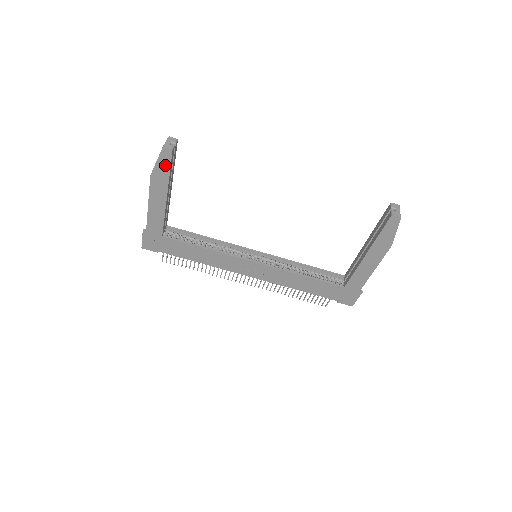
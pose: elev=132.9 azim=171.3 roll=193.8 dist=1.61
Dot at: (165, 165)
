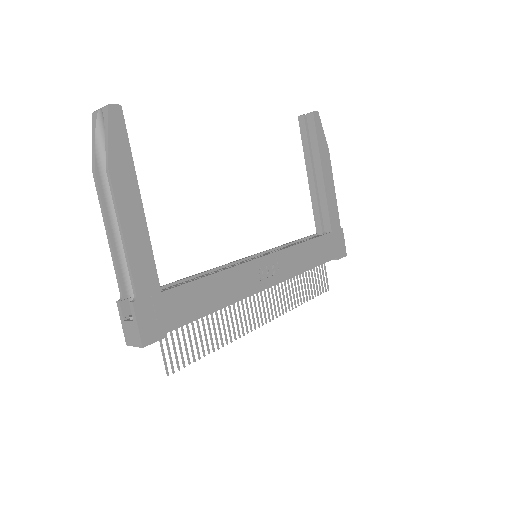
Dot at: (120, 138)
